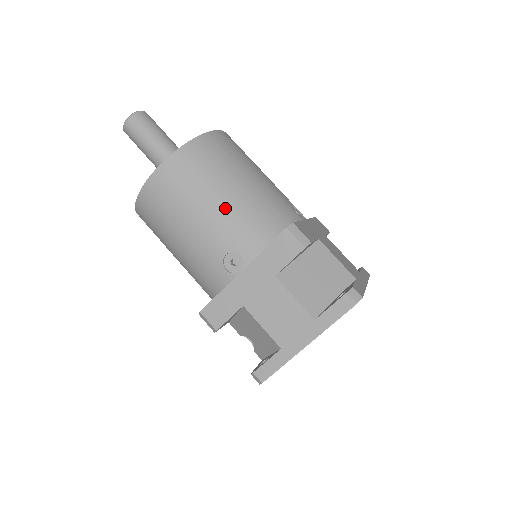
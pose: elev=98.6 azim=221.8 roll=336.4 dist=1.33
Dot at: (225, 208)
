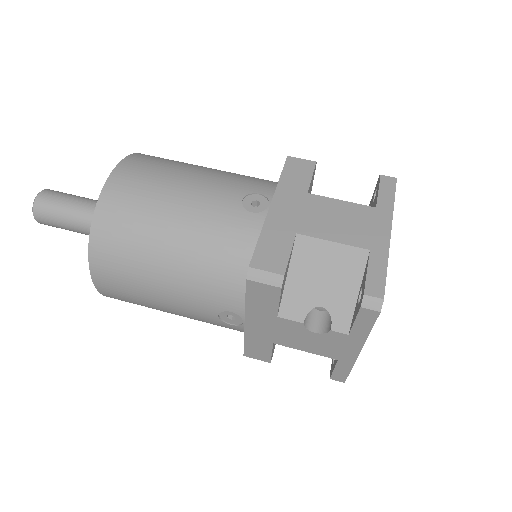
Dot at: (213, 173)
